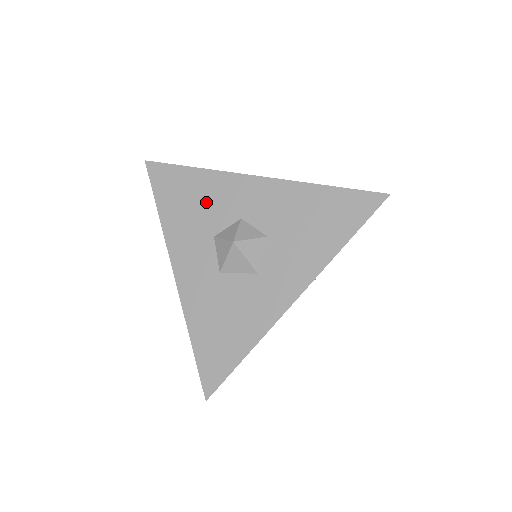
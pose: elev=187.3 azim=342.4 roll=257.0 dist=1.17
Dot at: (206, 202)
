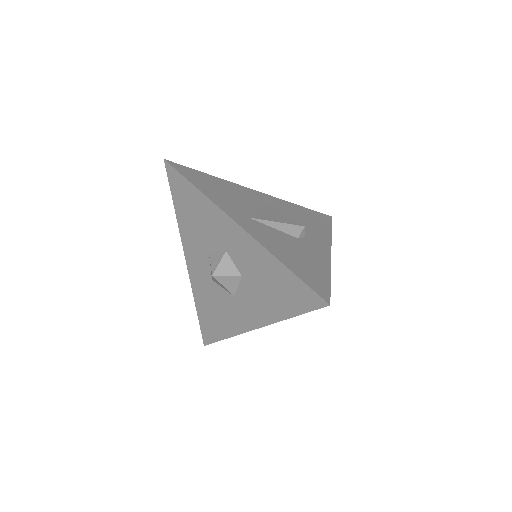
Dot at: (204, 222)
